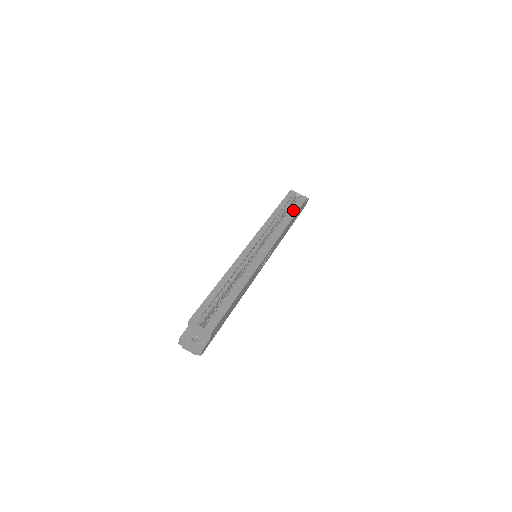
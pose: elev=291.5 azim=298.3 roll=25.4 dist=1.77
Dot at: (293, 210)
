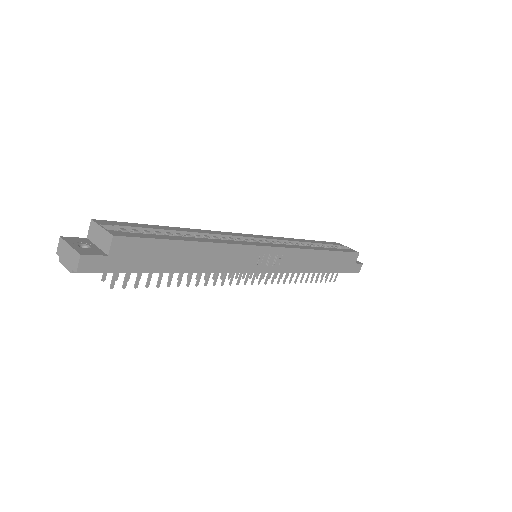
Dot at: (333, 248)
